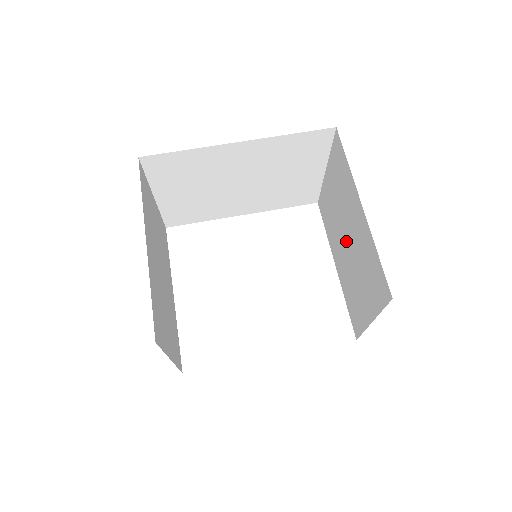
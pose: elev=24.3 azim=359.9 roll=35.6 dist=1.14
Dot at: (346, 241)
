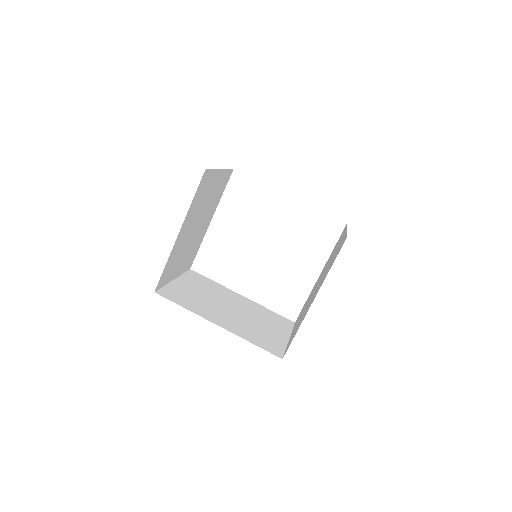
Dot at: occluded
